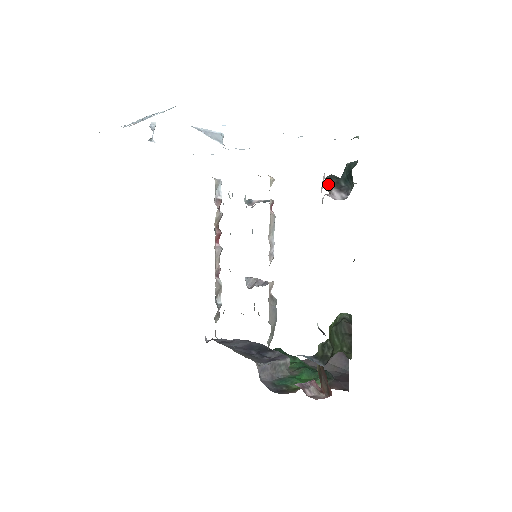
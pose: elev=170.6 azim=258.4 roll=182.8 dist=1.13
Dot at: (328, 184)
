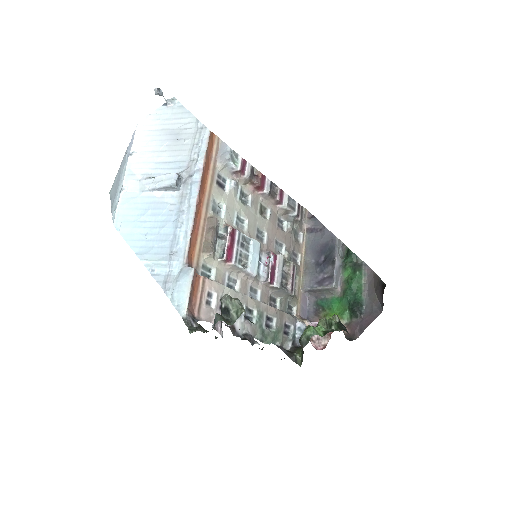
Dot at: occluded
